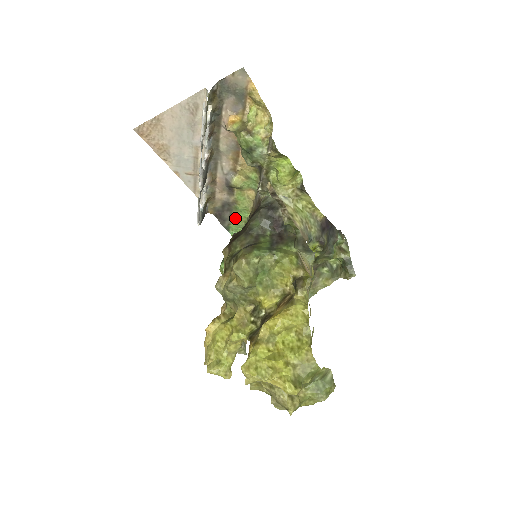
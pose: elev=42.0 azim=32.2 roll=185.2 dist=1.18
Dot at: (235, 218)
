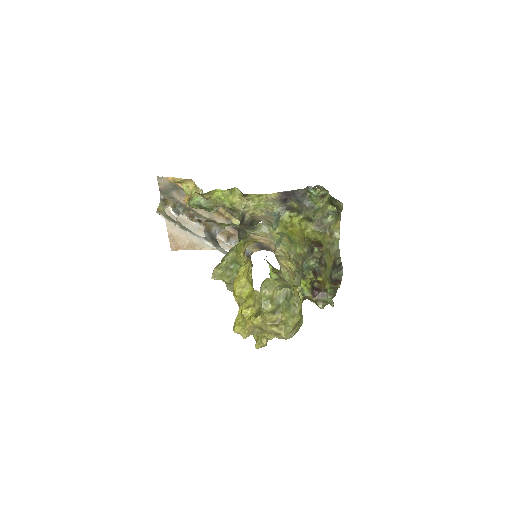
Dot at: occluded
